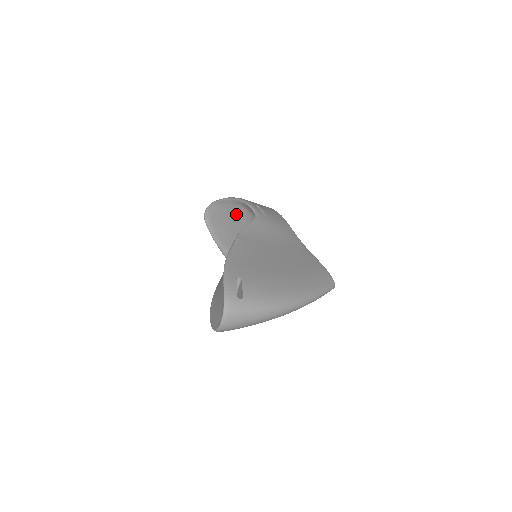
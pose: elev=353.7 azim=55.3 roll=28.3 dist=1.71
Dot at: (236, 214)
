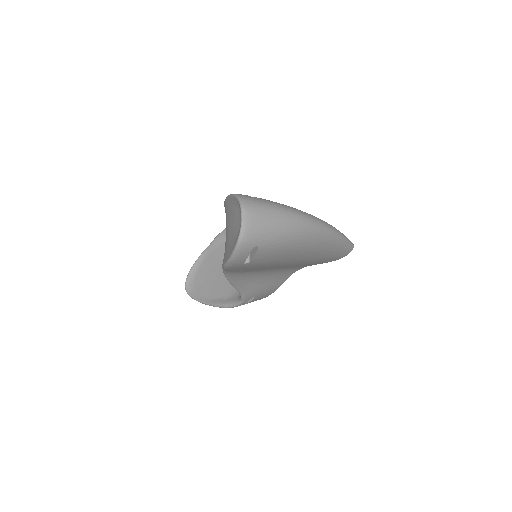
Dot at: (220, 254)
